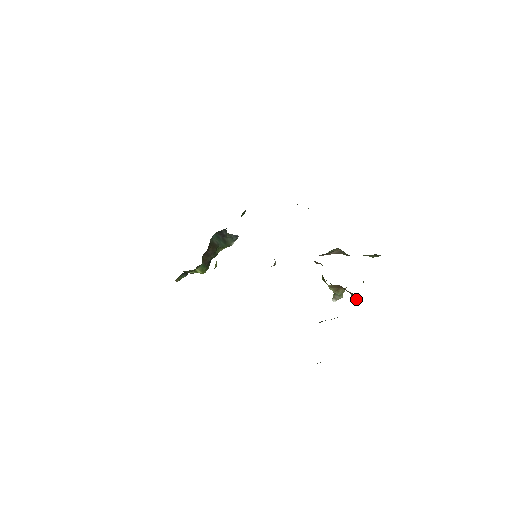
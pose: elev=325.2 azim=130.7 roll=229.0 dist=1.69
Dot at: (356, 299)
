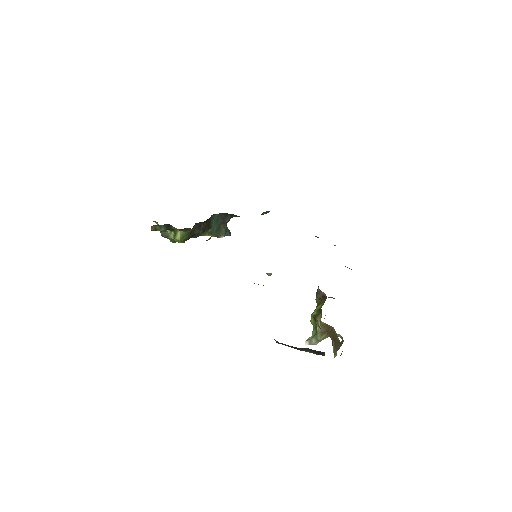
Dot at: (336, 351)
